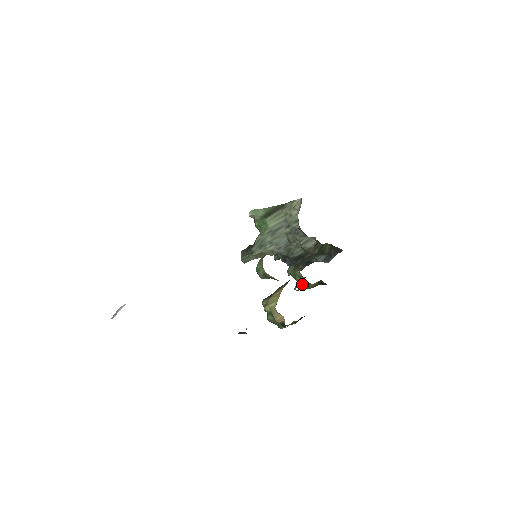
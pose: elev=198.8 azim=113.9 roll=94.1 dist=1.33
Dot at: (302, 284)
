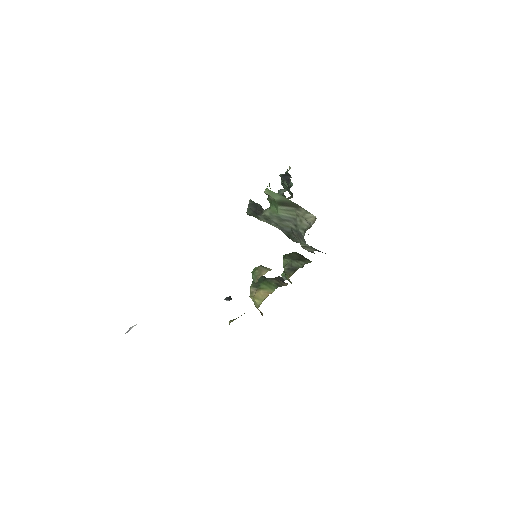
Dot at: occluded
